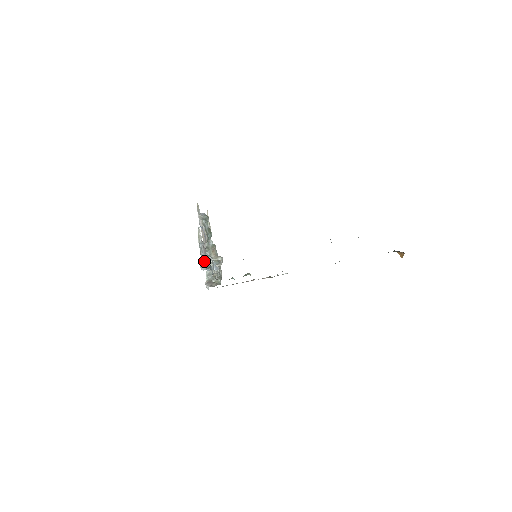
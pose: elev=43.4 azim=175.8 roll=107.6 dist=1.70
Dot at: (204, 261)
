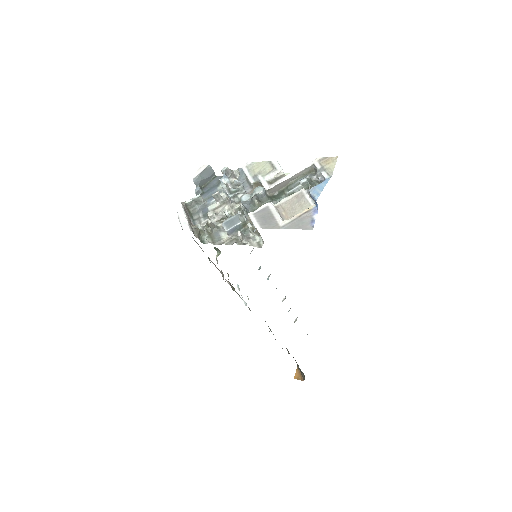
Dot at: (208, 175)
